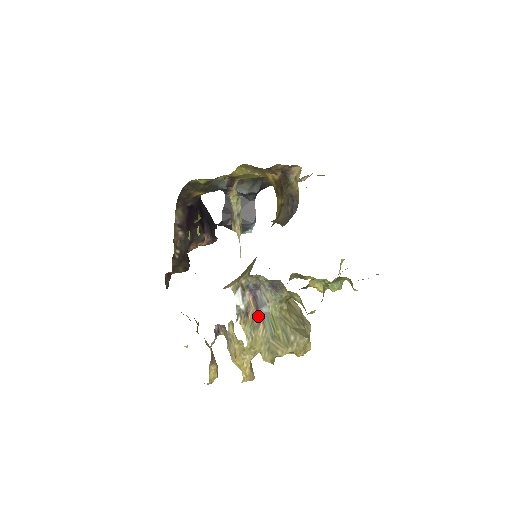
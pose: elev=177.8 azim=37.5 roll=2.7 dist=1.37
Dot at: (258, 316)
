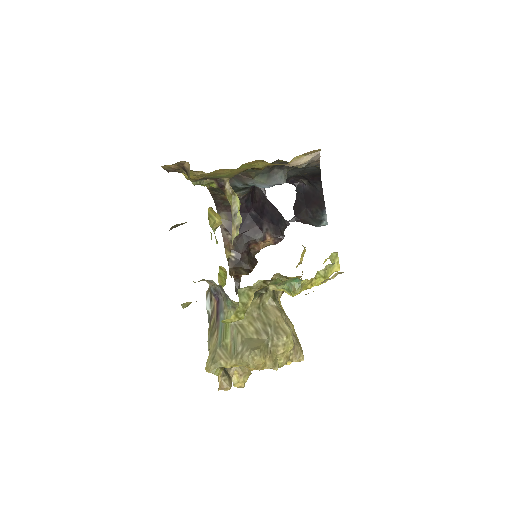
Dot at: (216, 322)
